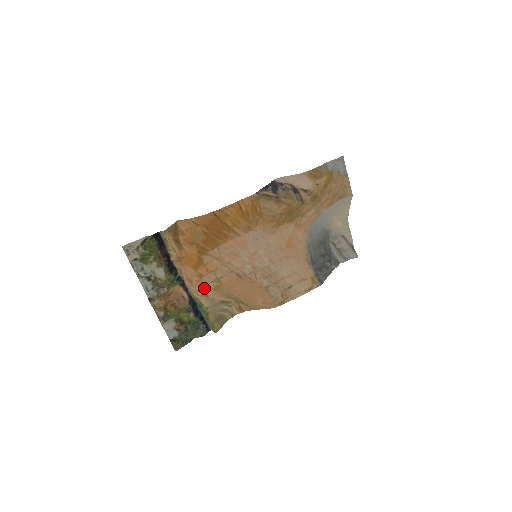
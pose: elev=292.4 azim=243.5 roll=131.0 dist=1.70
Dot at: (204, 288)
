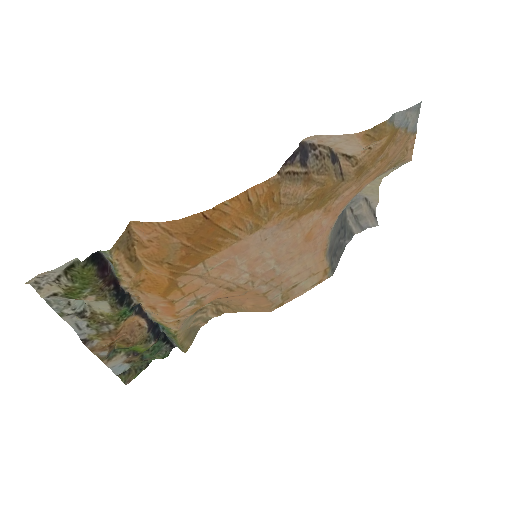
Dot at: (175, 315)
